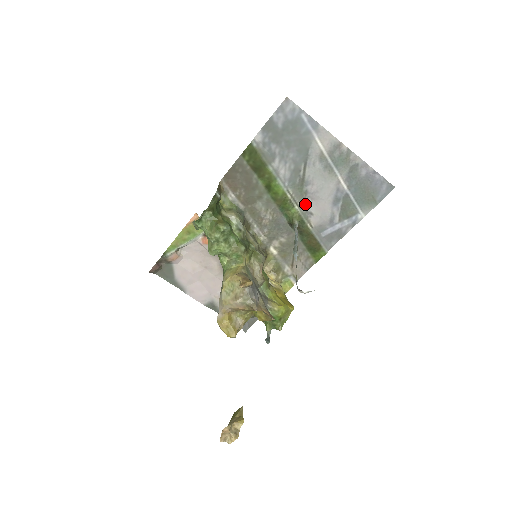
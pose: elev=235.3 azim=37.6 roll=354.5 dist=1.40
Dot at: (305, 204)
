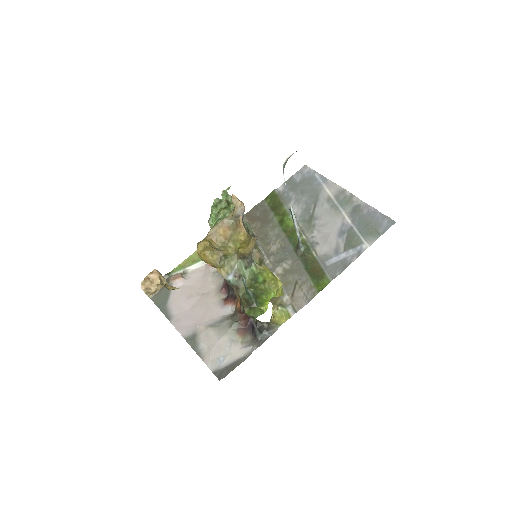
Dot at: (312, 236)
